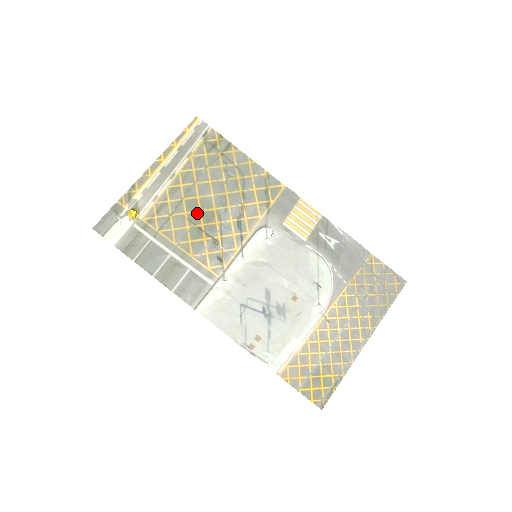
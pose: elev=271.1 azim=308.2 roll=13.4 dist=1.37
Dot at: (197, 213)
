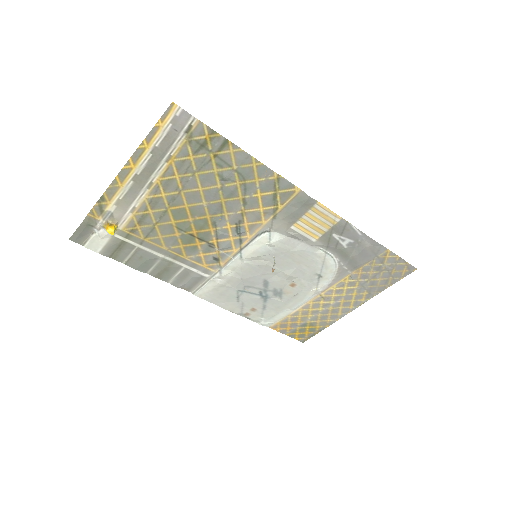
Dot at: (187, 221)
